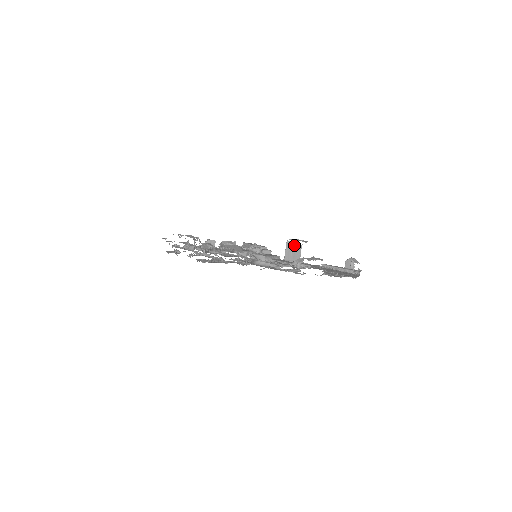
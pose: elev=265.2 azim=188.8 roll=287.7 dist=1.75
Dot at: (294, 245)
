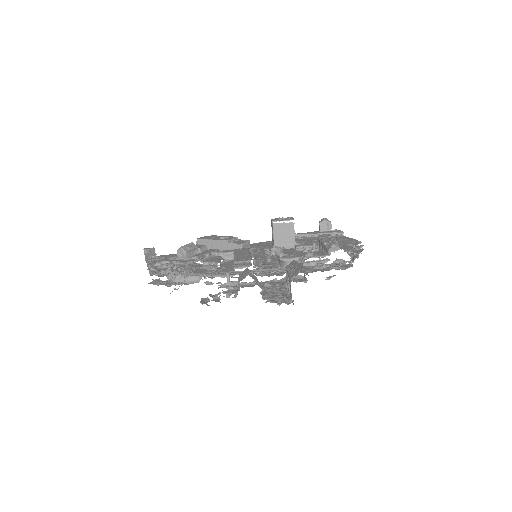
Dot at: (284, 226)
